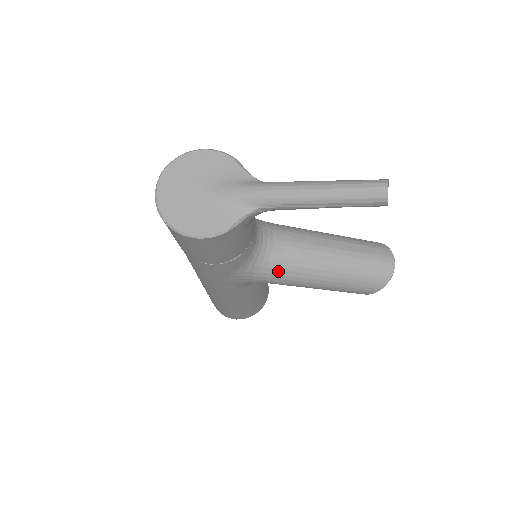
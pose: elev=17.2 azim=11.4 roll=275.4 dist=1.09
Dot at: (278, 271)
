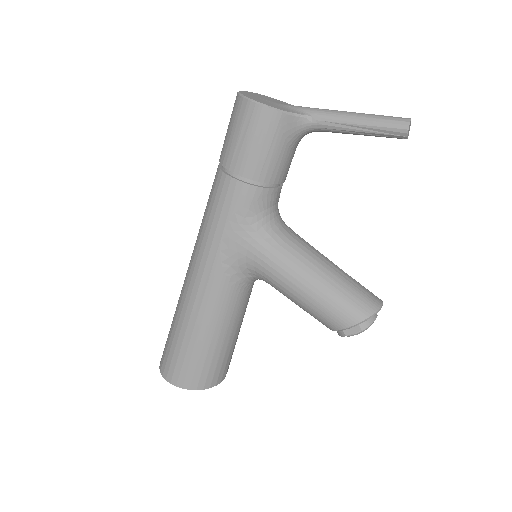
Dot at: (278, 246)
